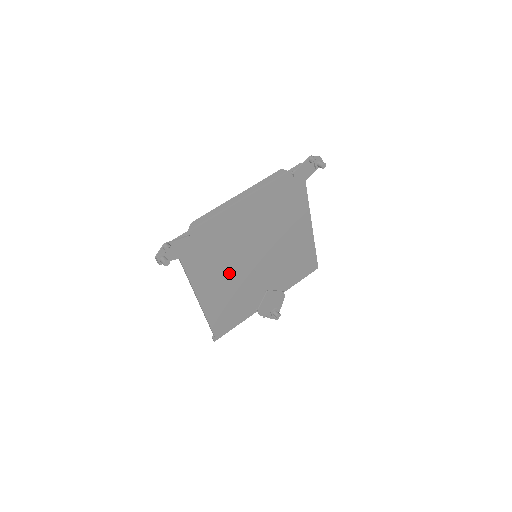
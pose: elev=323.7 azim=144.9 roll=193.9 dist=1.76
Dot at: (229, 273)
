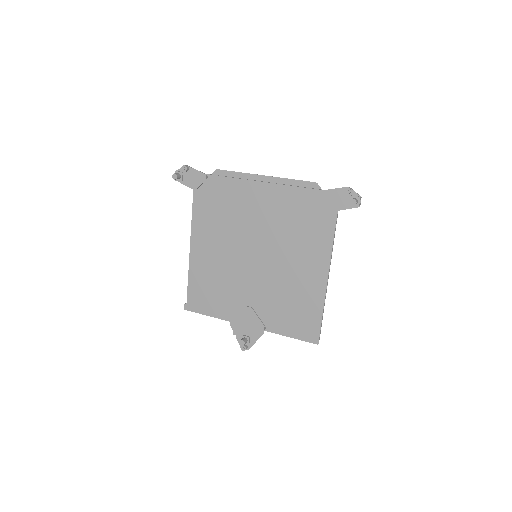
Dot at: (225, 248)
